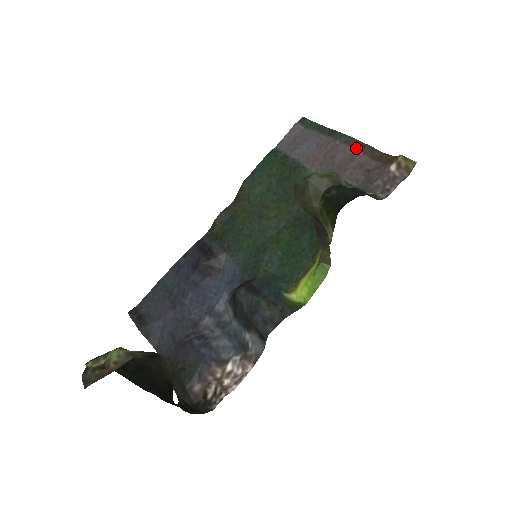
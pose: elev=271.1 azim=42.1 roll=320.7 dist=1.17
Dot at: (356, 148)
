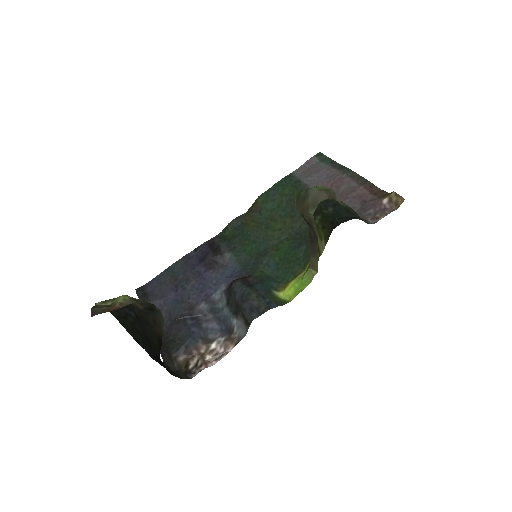
Dot at: (359, 182)
